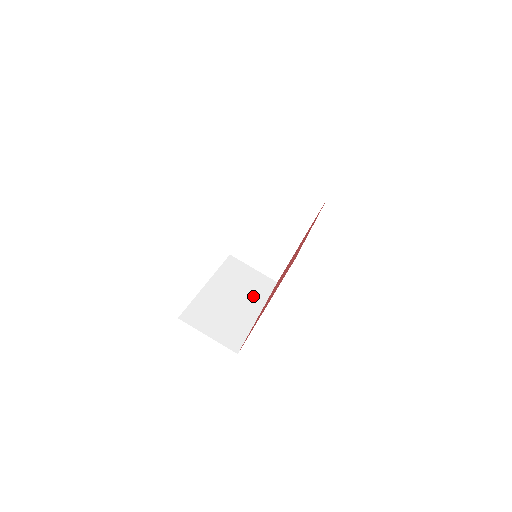
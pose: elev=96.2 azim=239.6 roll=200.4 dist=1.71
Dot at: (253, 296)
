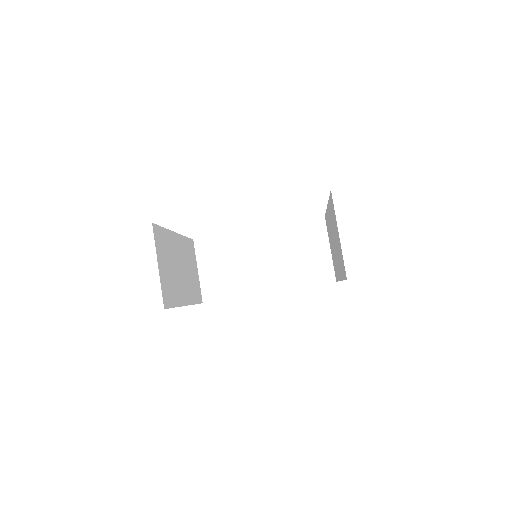
Dot at: (286, 273)
